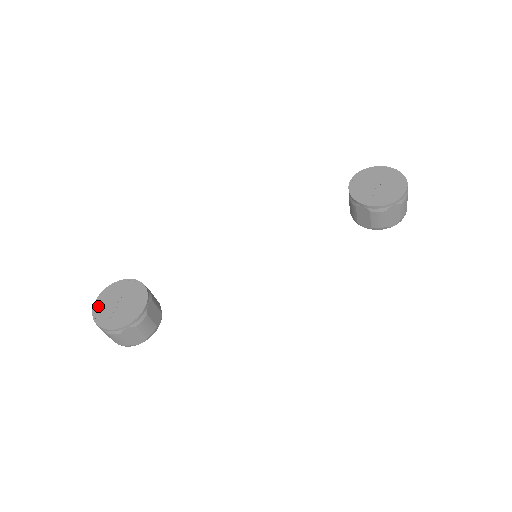
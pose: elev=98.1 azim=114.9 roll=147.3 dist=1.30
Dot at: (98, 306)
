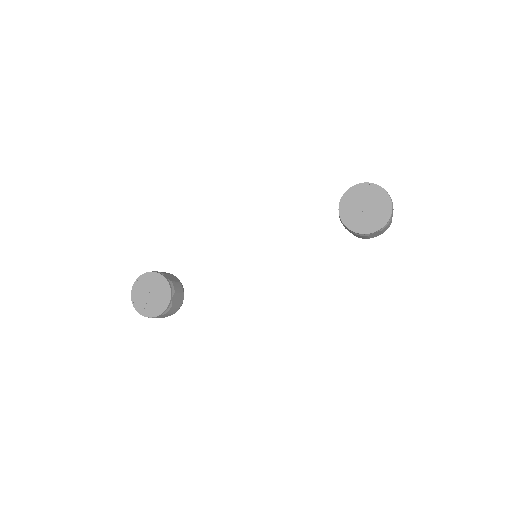
Dot at: (135, 294)
